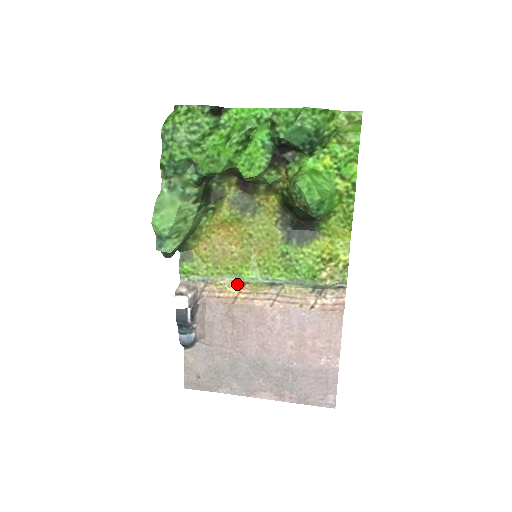
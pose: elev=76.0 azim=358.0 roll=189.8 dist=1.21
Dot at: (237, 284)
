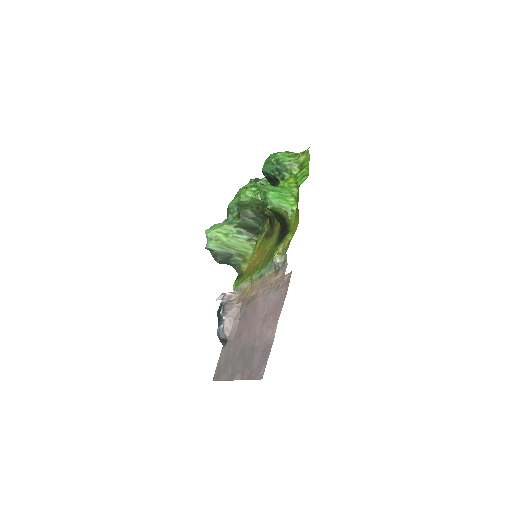
Dot at: (251, 285)
